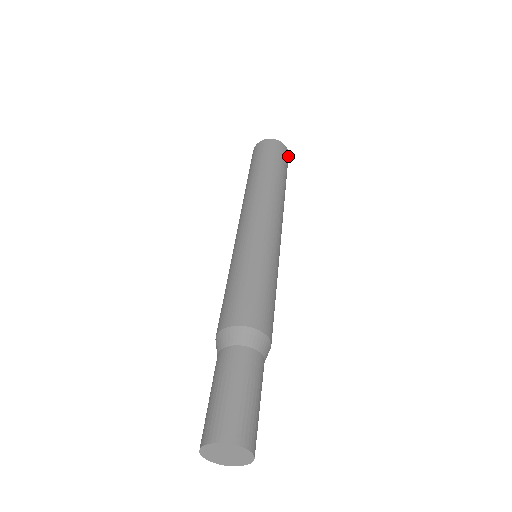
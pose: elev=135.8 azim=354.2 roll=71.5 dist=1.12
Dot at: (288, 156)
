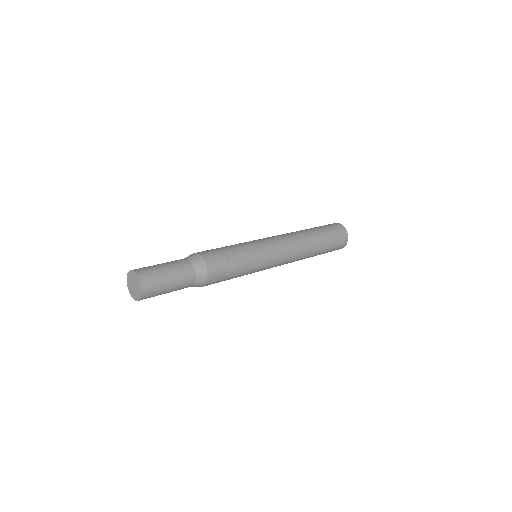
Dot at: (343, 227)
